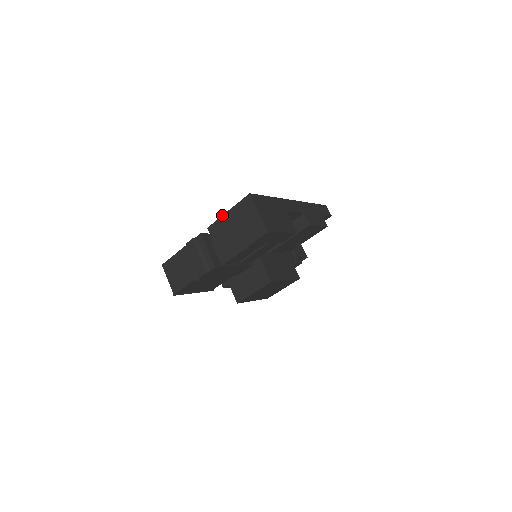
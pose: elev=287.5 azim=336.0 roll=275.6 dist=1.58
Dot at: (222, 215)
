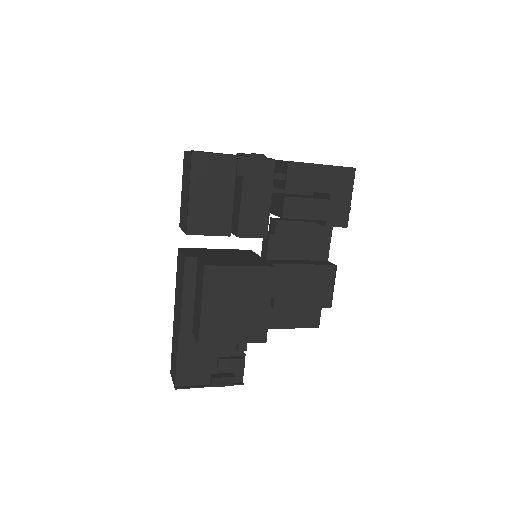
Dot at: occluded
